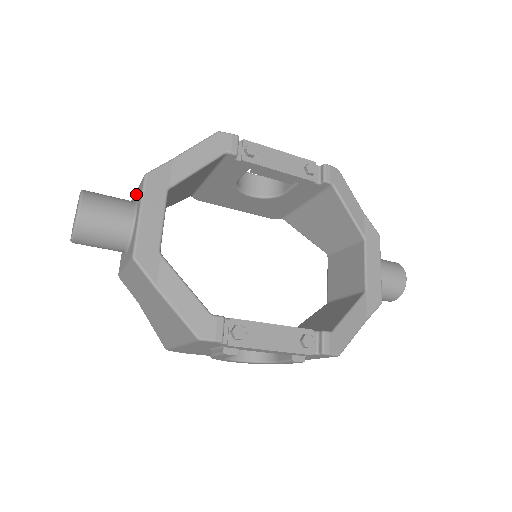
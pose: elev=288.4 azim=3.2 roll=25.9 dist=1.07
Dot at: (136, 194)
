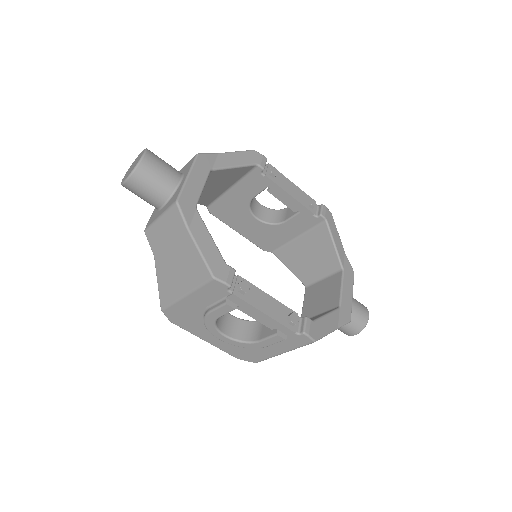
Dot at: (181, 171)
